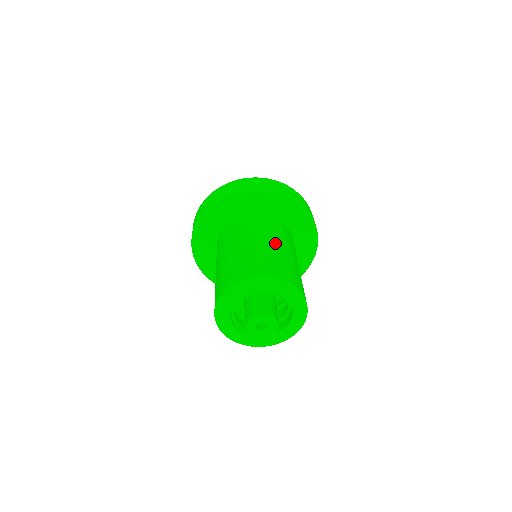
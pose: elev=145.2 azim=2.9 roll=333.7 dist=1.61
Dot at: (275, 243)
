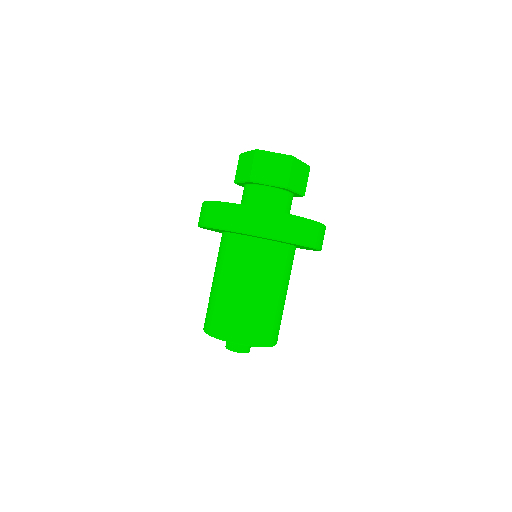
Dot at: (281, 294)
